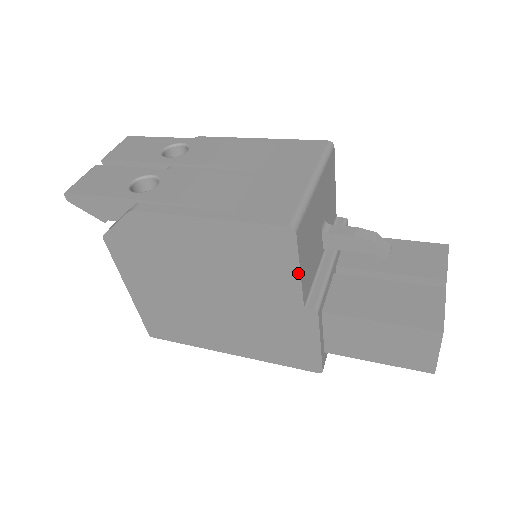
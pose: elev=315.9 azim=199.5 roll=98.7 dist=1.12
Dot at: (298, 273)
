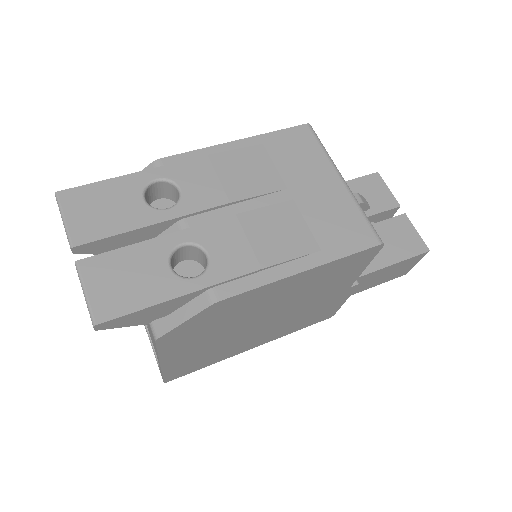
Dot at: (363, 269)
